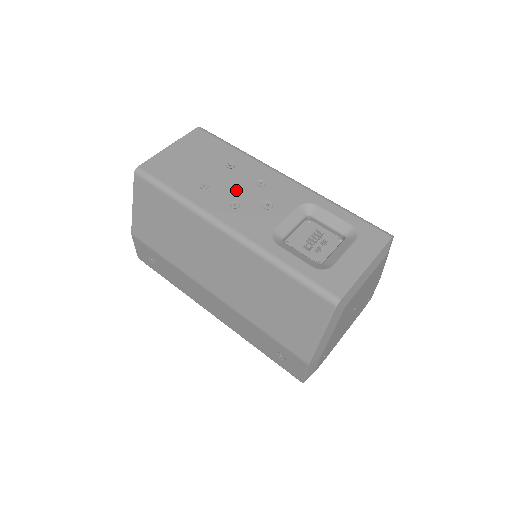
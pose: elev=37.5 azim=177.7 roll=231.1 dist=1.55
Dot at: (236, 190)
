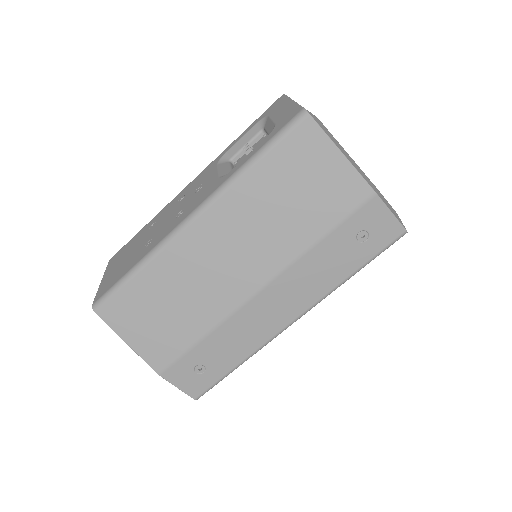
Dot at: (171, 216)
